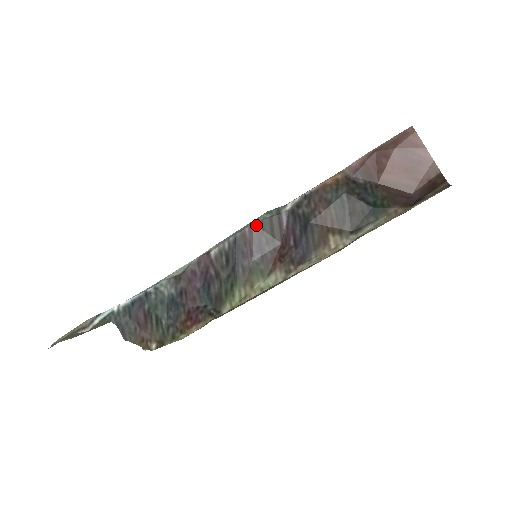
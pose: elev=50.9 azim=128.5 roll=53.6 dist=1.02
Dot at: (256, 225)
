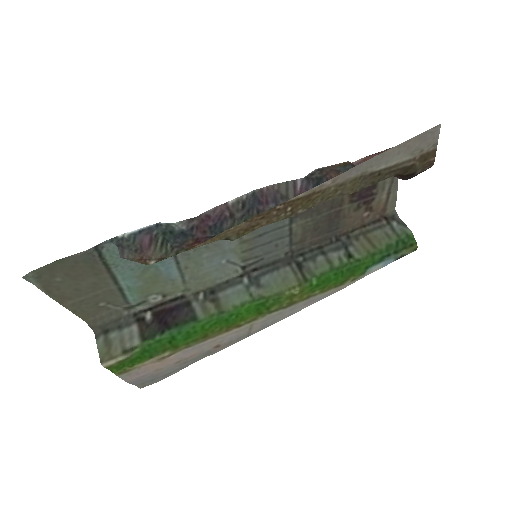
Dot at: (273, 186)
